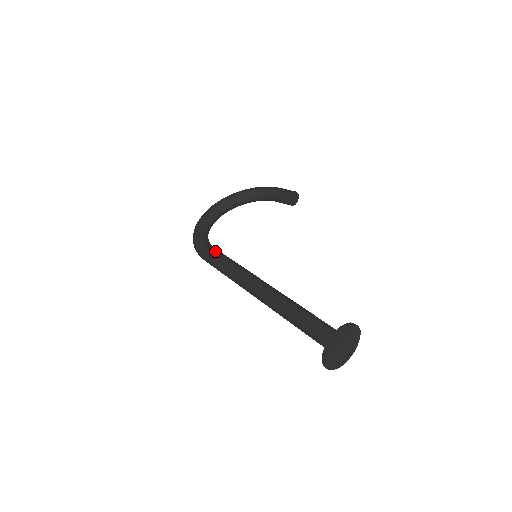
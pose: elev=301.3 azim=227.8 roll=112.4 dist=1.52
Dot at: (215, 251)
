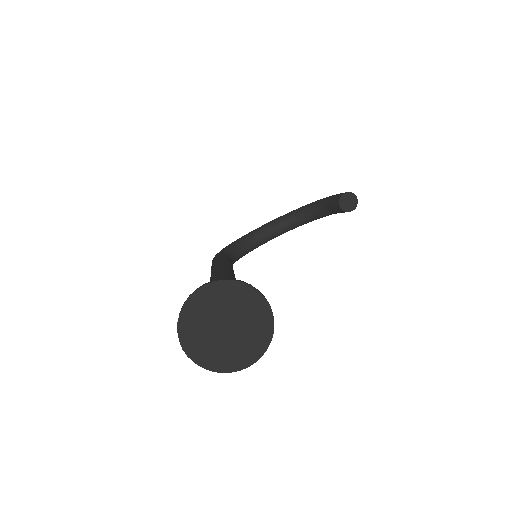
Dot at: (220, 256)
